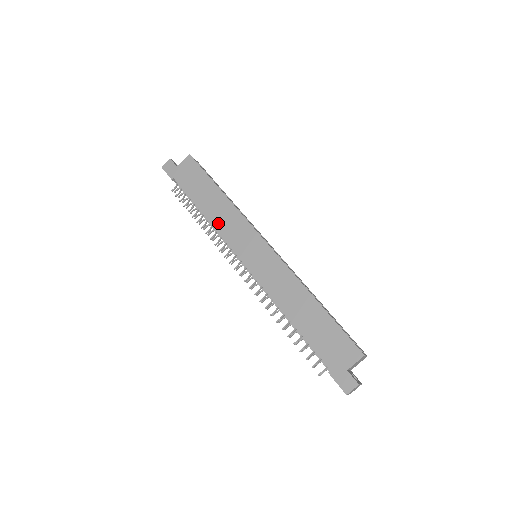
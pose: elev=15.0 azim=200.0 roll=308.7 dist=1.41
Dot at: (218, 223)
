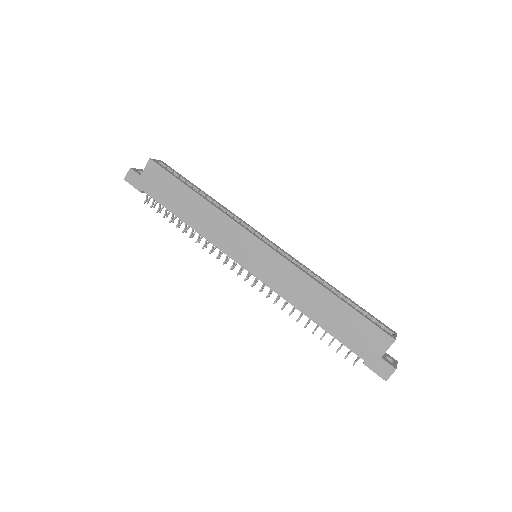
Dot at: (206, 231)
